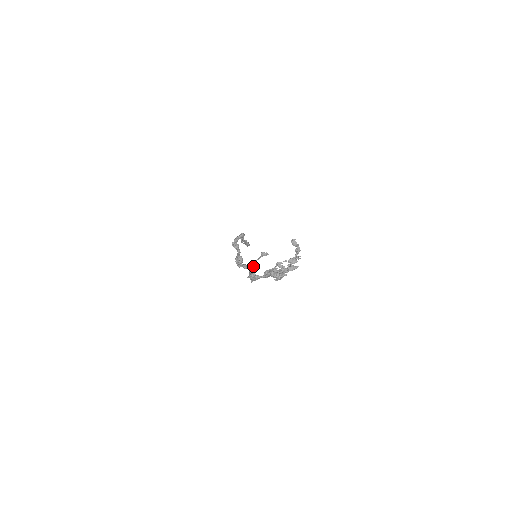
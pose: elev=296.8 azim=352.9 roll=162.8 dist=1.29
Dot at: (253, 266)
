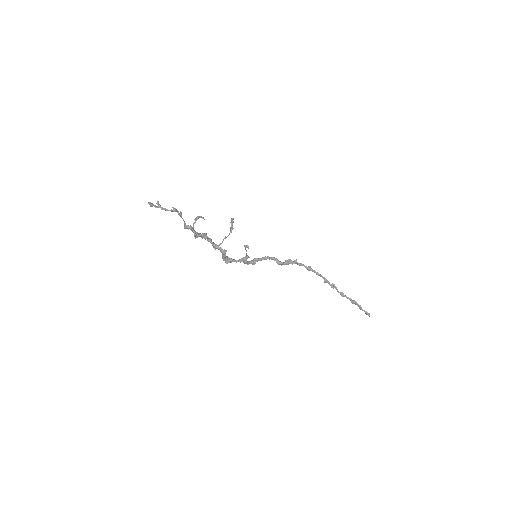
Dot at: (245, 260)
